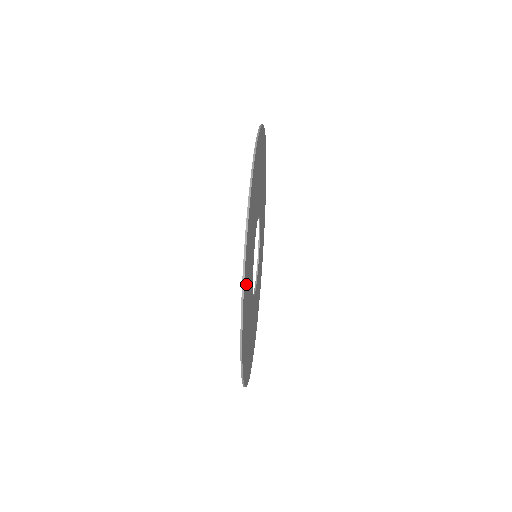
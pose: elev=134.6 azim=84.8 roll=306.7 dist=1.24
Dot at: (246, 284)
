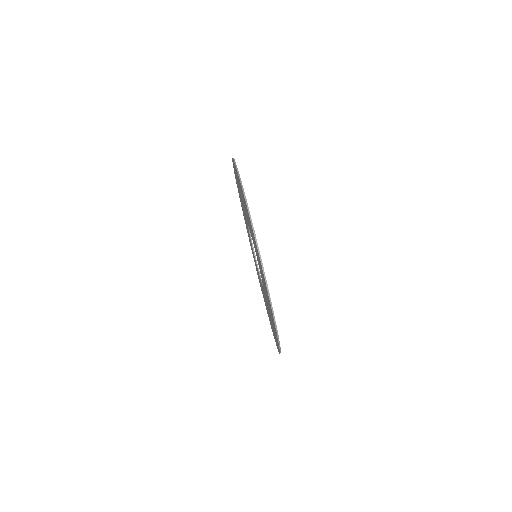
Dot at: occluded
